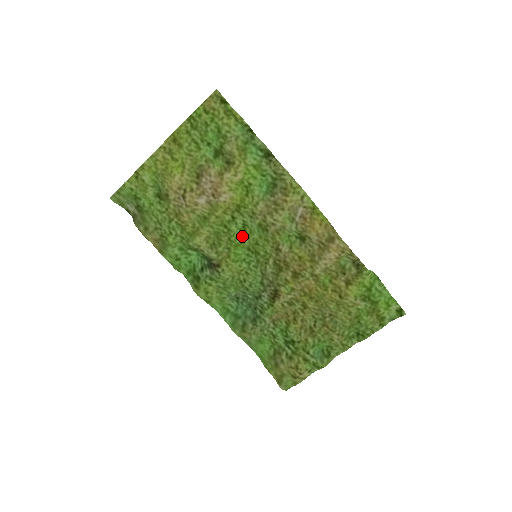
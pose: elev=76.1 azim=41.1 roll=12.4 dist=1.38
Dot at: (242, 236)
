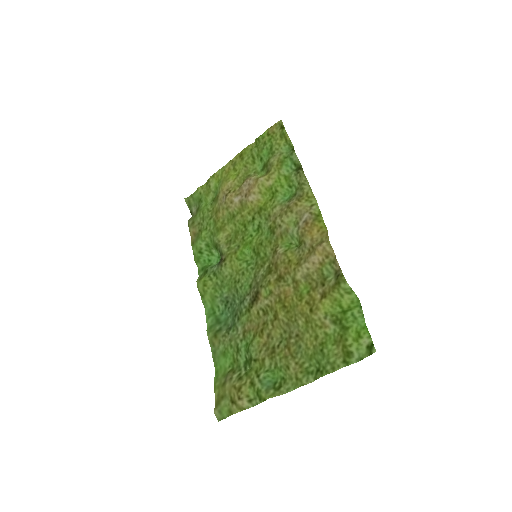
Dot at: (253, 236)
